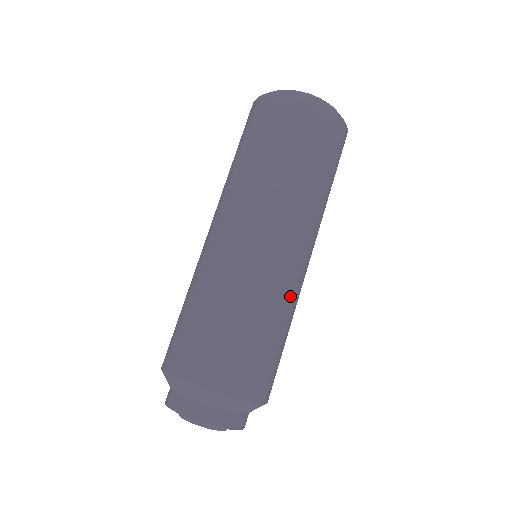
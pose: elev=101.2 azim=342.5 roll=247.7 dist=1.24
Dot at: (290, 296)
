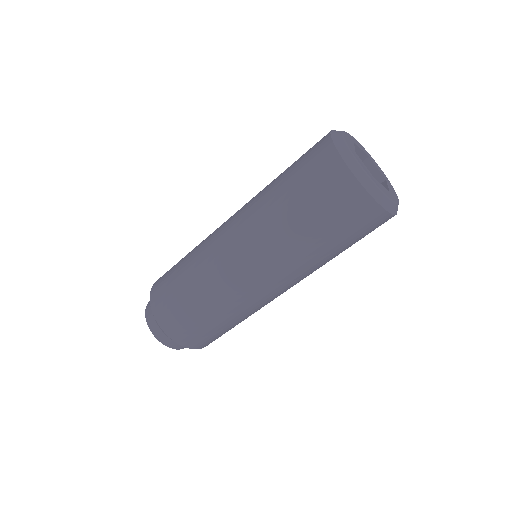
Dot at: occluded
